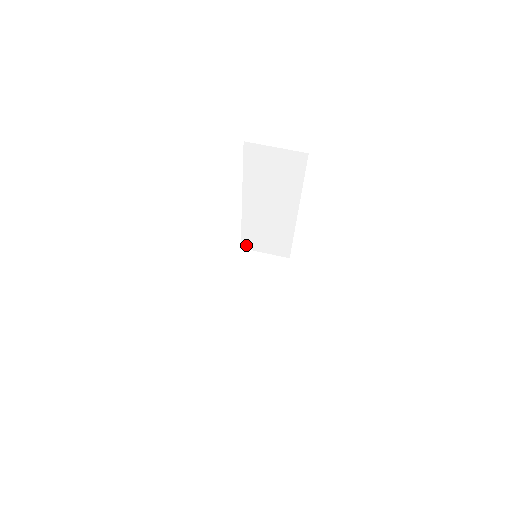
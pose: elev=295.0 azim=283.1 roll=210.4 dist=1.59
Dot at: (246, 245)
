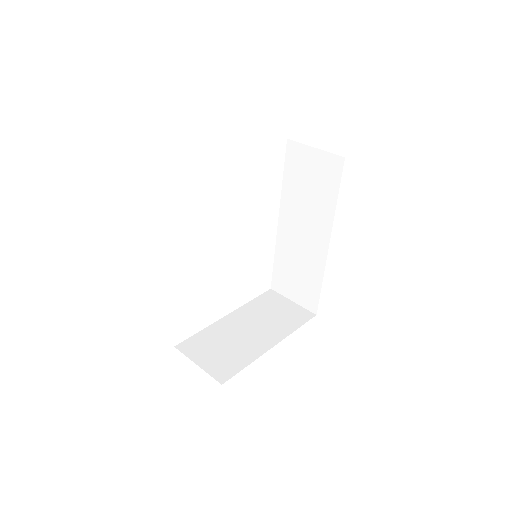
Dot at: (276, 285)
